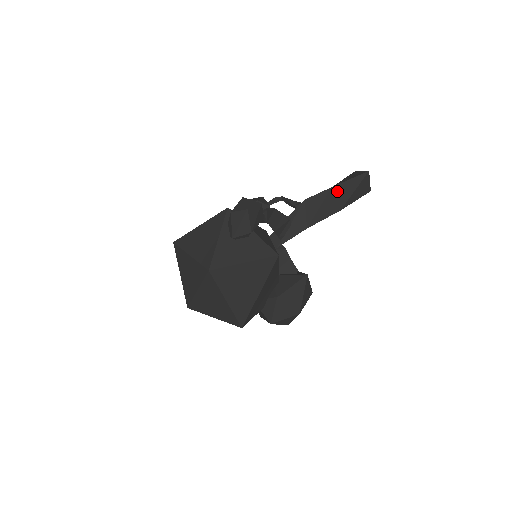
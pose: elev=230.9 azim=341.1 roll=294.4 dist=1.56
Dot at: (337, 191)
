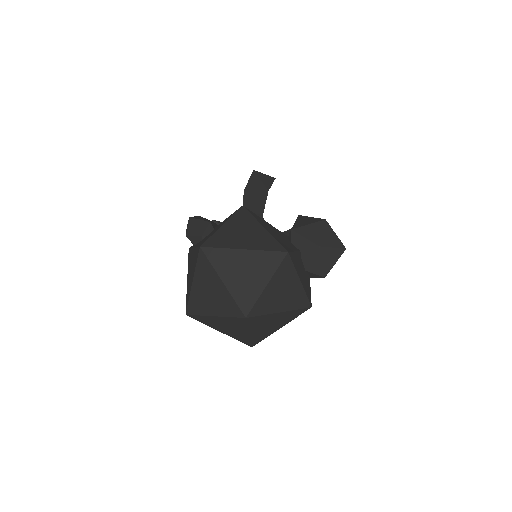
Dot at: (250, 189)
